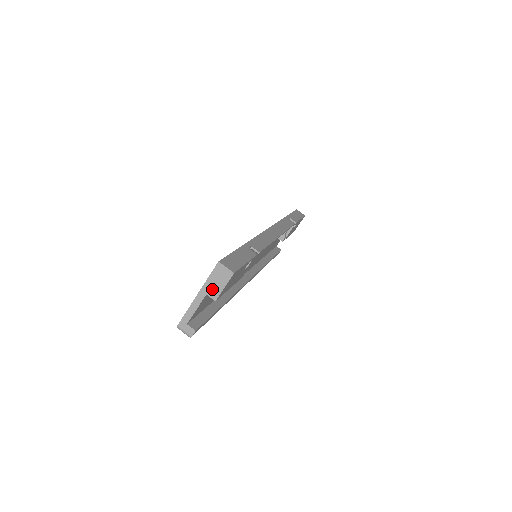
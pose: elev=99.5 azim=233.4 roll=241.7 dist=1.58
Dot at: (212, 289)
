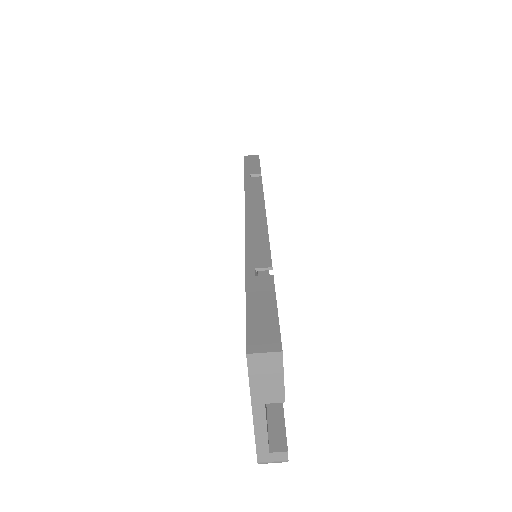
Dot at: (267, 392)
